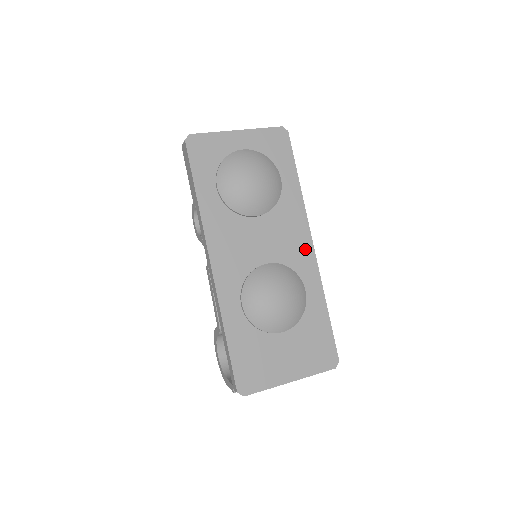
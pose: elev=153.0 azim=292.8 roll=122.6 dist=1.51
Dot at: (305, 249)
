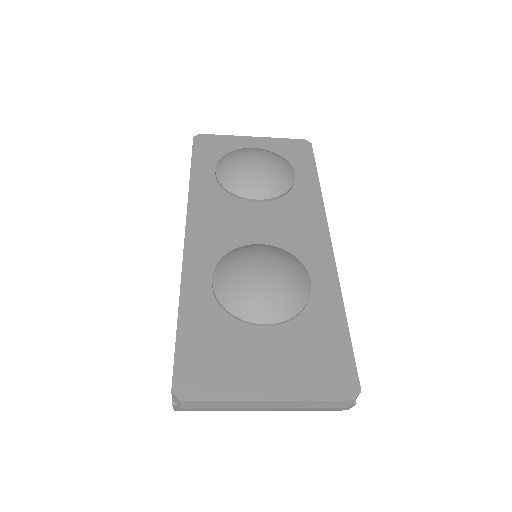
Dot at: (318, 241)
